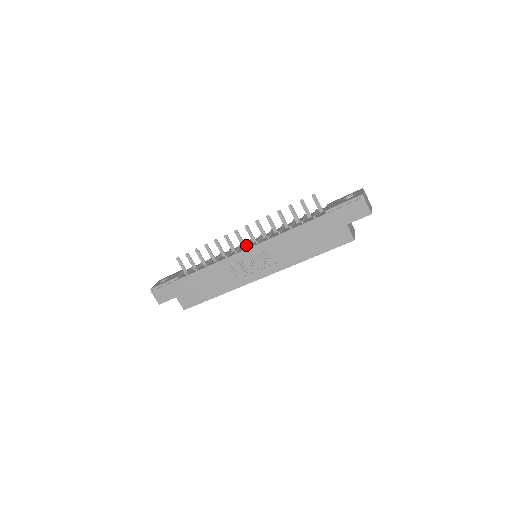
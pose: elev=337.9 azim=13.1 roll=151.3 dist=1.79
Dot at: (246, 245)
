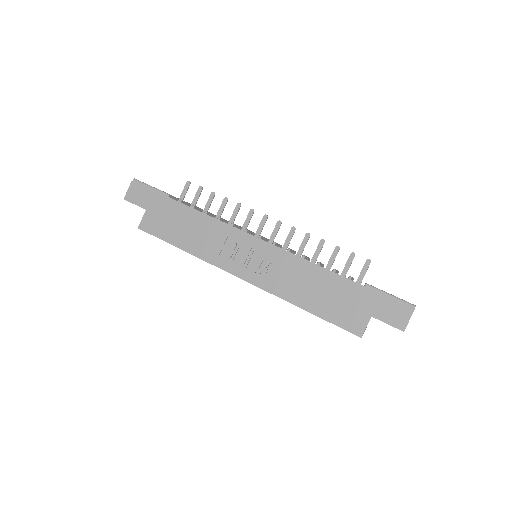
Dot at: occluded
